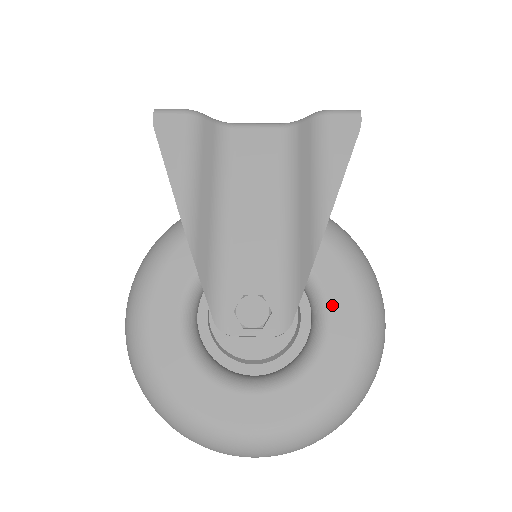
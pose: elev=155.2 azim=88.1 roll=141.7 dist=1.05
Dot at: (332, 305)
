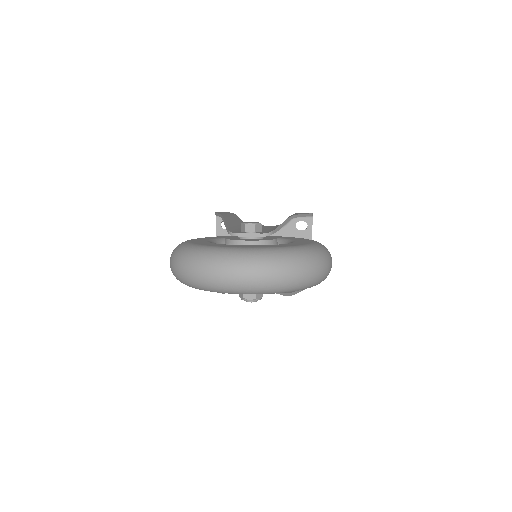
Dot at: occluded
